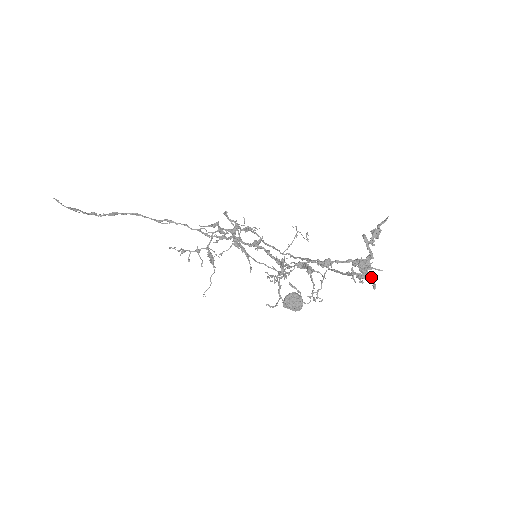
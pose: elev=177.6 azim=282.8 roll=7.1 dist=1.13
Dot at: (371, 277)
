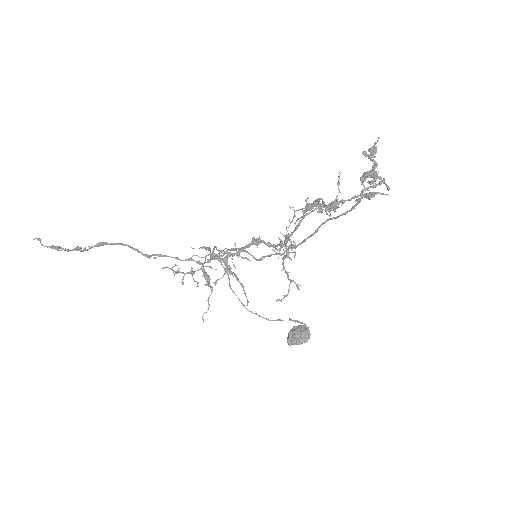
Dot at: (382, 180)
